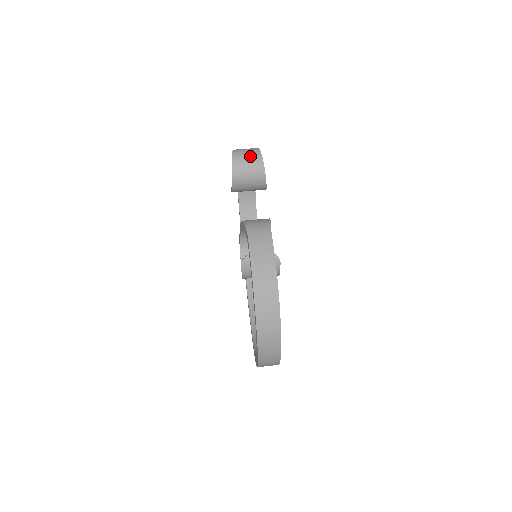
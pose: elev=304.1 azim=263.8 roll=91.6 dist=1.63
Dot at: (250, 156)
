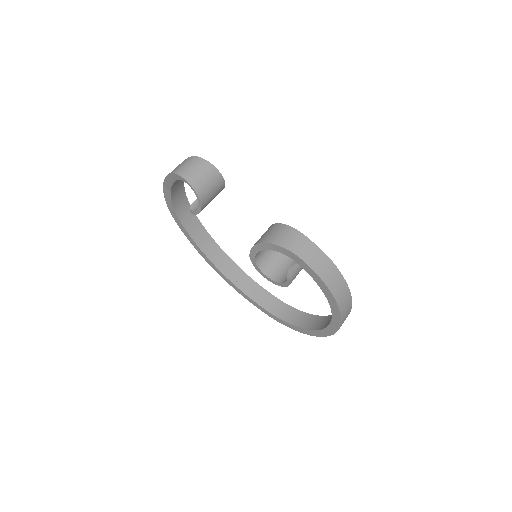
Dot at: (203, 172)
